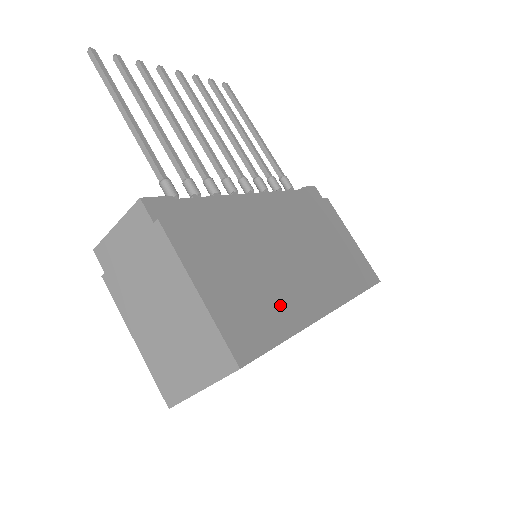
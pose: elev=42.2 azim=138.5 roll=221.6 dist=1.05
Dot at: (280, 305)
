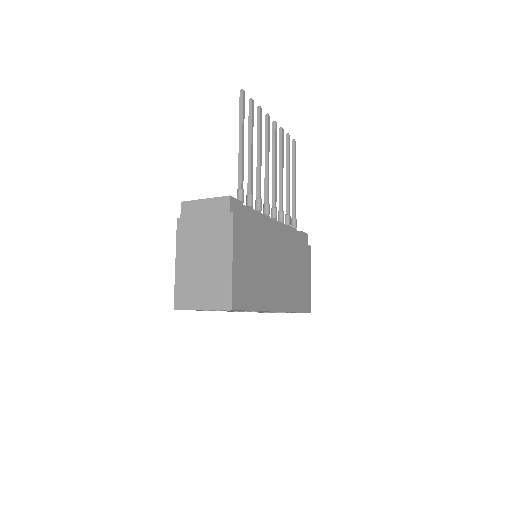
Dot at: (260, 291)
